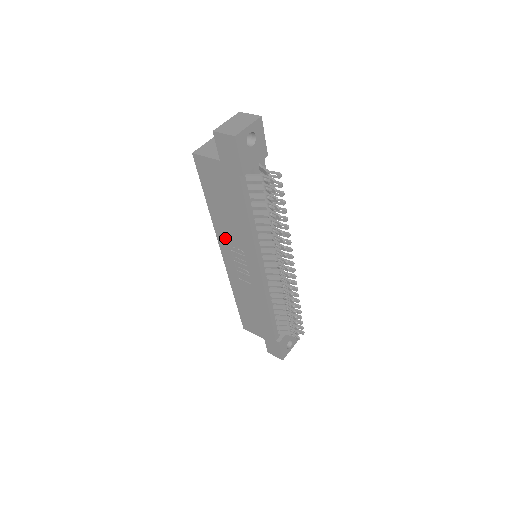
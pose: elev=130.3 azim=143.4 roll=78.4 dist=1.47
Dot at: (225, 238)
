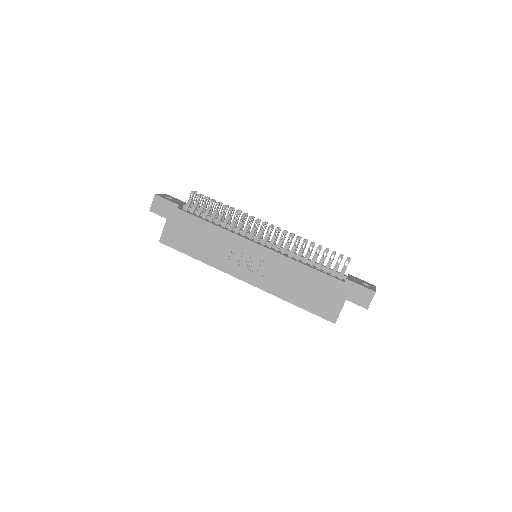
Dot at: (225, 262)
